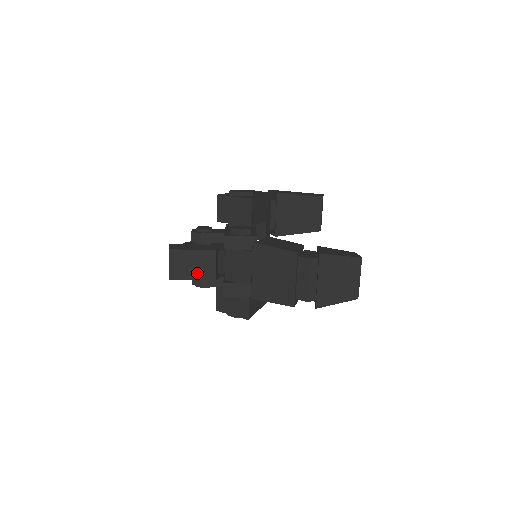
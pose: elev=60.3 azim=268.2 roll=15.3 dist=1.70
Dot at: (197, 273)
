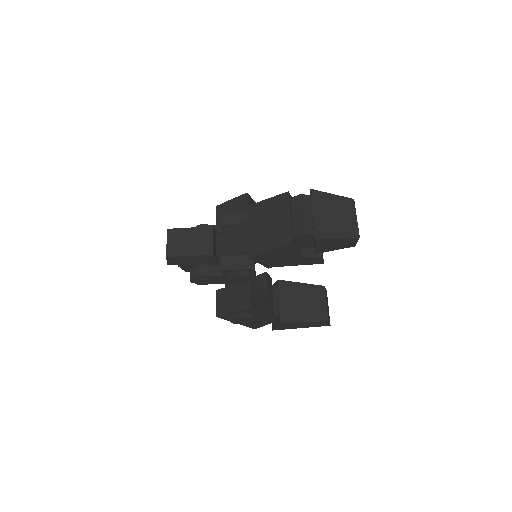
Dot at: (194, 249)
